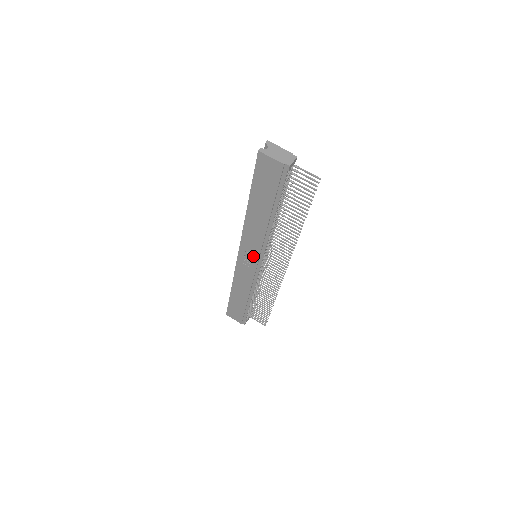
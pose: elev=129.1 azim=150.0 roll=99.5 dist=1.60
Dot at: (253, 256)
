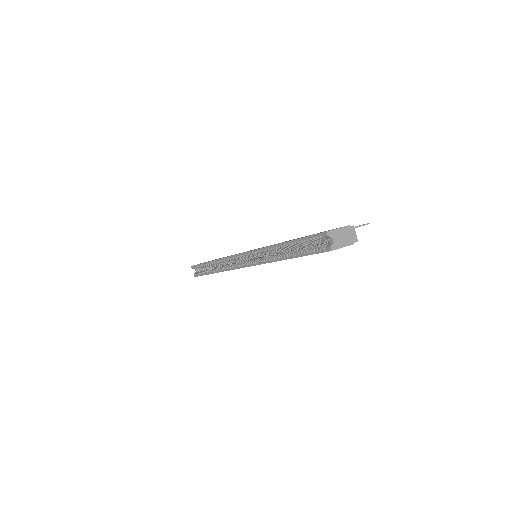
Dot at: occluded
